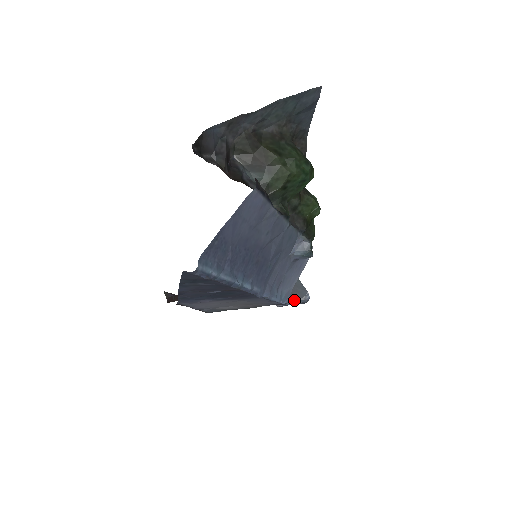
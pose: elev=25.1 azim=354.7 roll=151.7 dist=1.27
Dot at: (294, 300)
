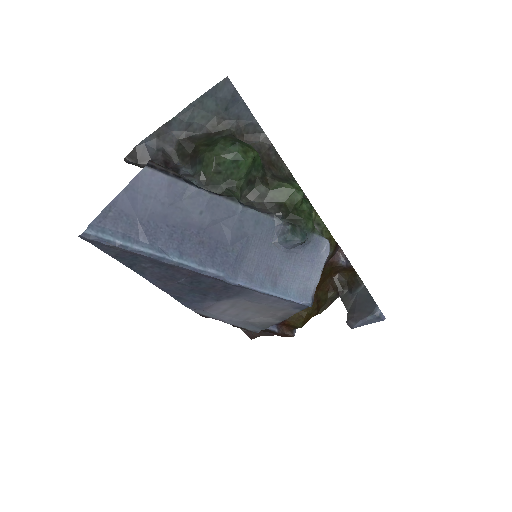
Dot at: (364, 317)
